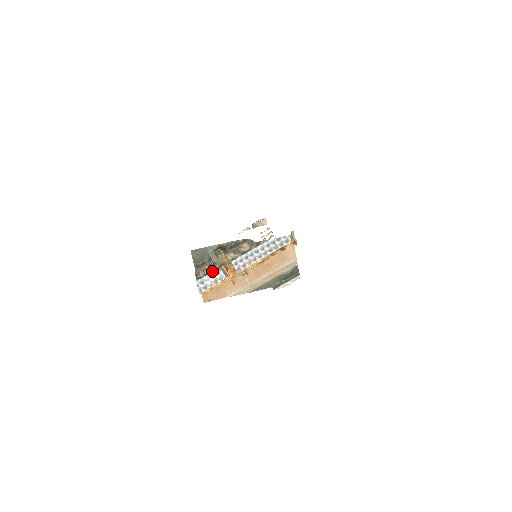
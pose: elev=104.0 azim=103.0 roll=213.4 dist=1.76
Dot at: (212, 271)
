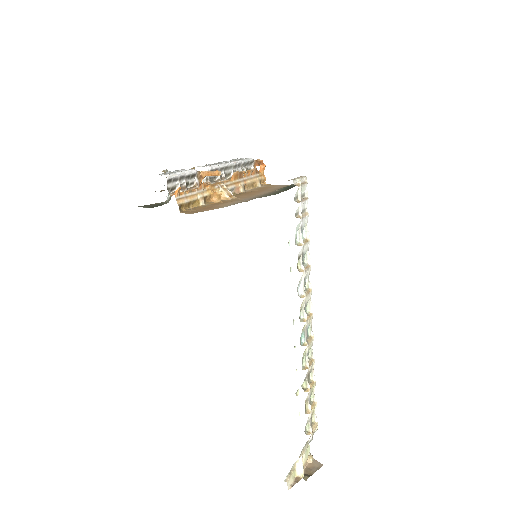
Dot at: occluded
